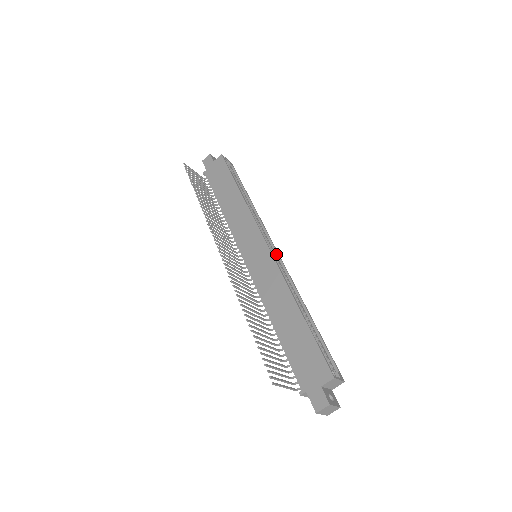
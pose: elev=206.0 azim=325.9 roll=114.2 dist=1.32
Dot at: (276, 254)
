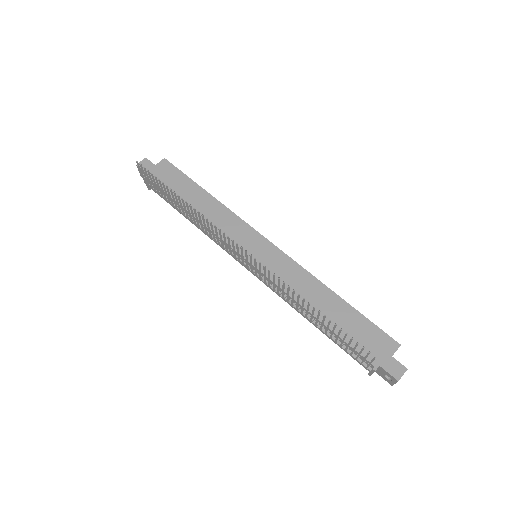
Dot at: occluded
